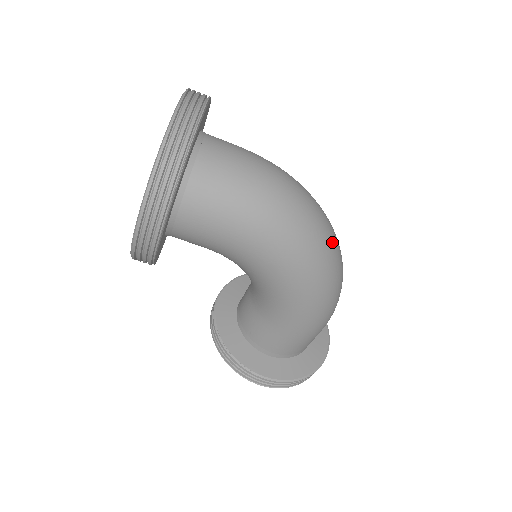
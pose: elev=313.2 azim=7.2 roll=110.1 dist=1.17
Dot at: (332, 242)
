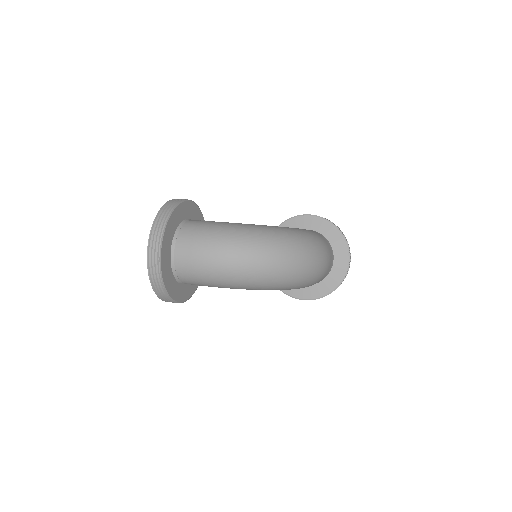
Dot at: (280, 267)
